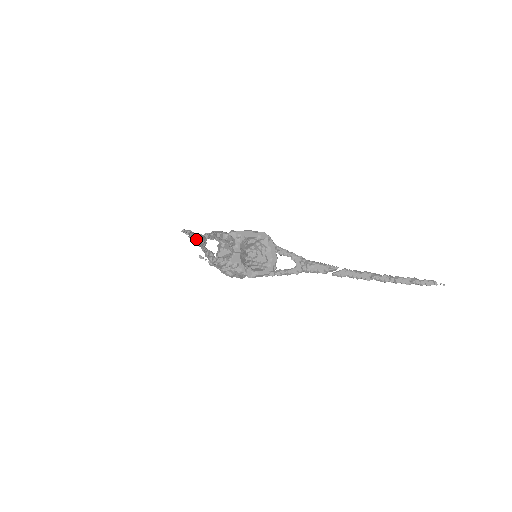
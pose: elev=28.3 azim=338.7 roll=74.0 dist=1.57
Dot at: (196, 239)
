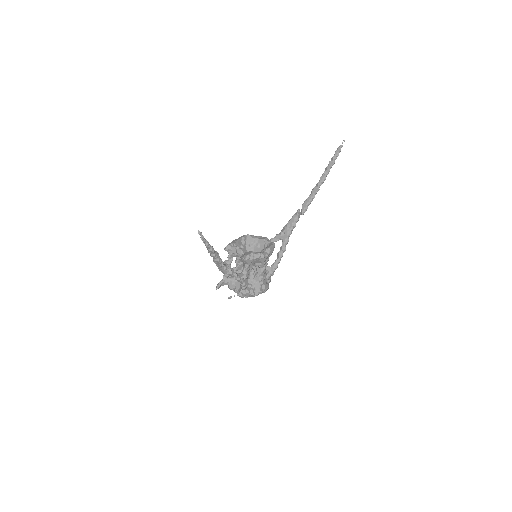
Dot at: (212, 247)
